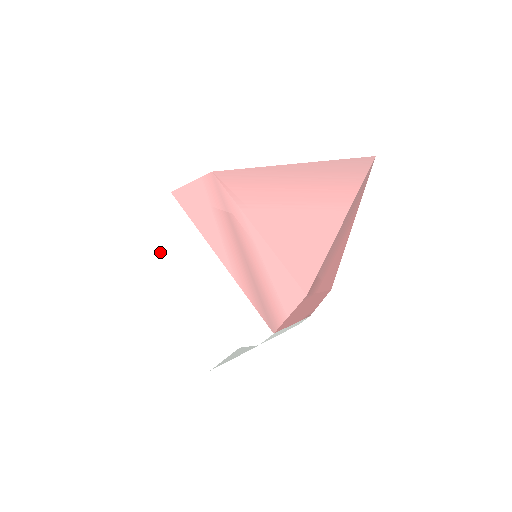
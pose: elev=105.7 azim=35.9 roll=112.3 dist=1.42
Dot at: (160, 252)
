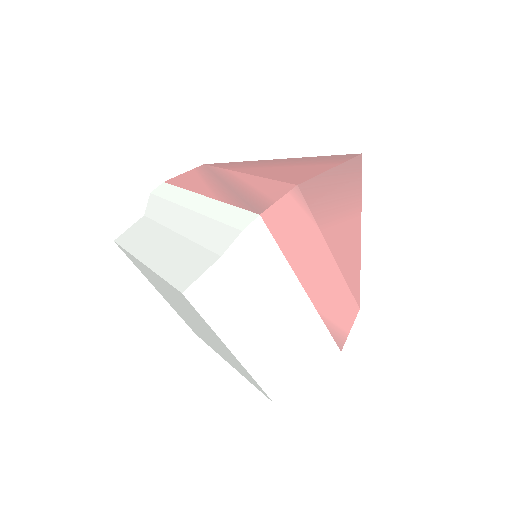
Dot at: (145, 228)
